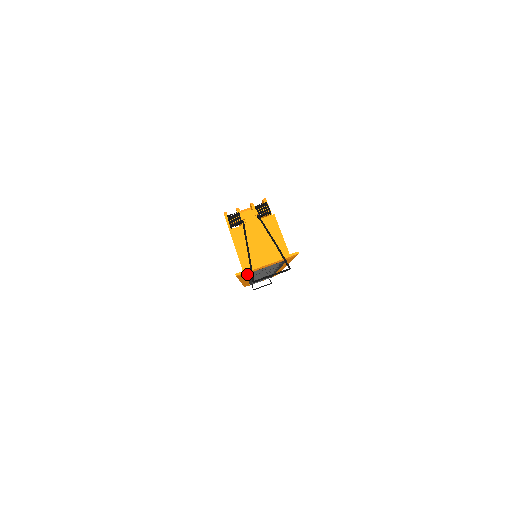
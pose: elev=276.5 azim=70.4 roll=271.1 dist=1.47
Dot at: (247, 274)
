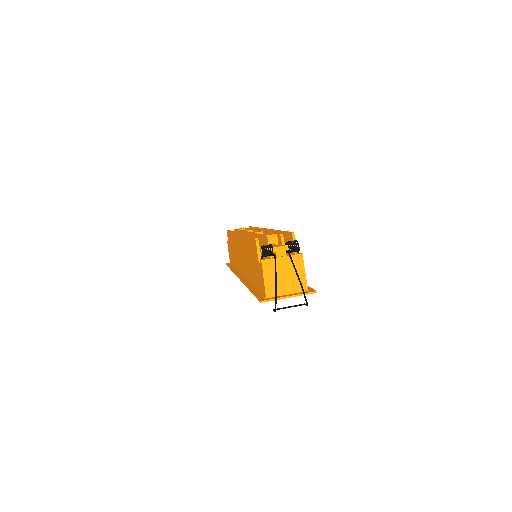
Dot at: occluded
